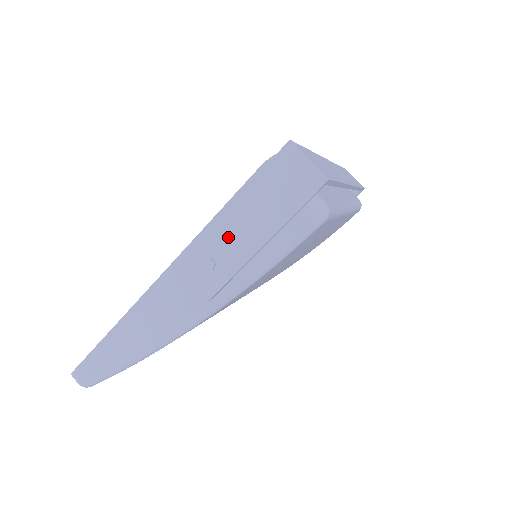
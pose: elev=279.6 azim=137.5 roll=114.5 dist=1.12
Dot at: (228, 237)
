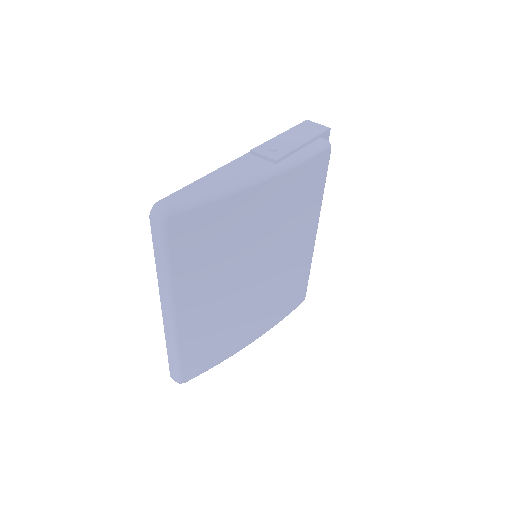
Dot at: (282, 142)
